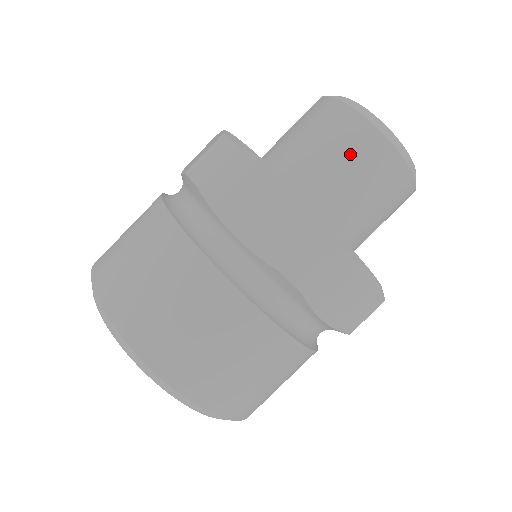
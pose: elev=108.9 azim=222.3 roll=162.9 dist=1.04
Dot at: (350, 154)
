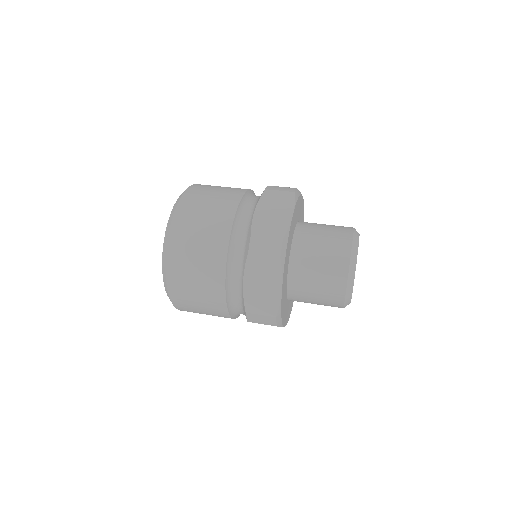
Dot at: (331, 245)
